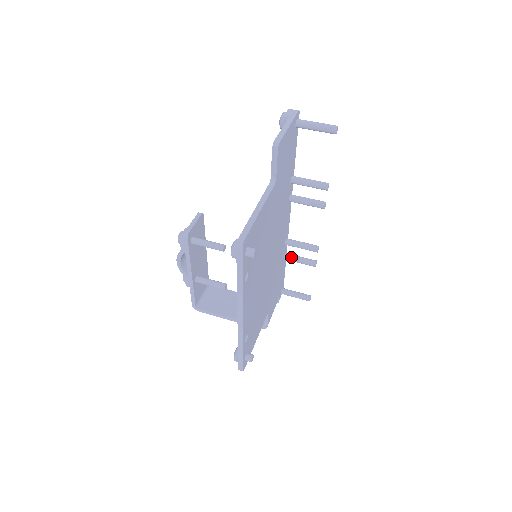
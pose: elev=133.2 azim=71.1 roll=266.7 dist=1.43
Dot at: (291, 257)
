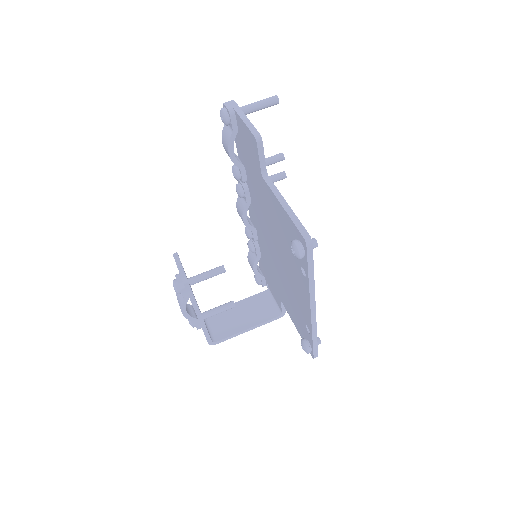
Dot at: occluded
